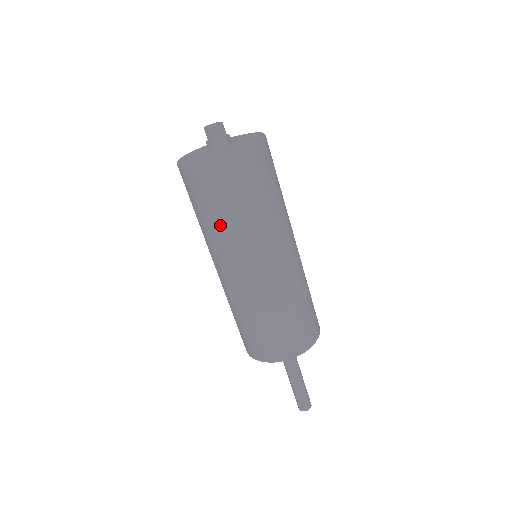
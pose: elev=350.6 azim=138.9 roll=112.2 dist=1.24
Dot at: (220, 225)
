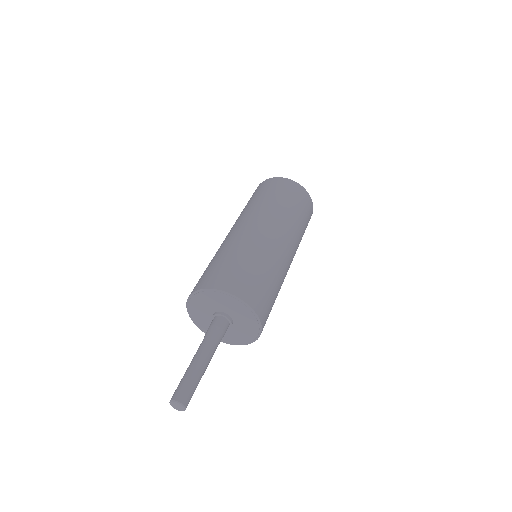
Dot at: (268, 201)
